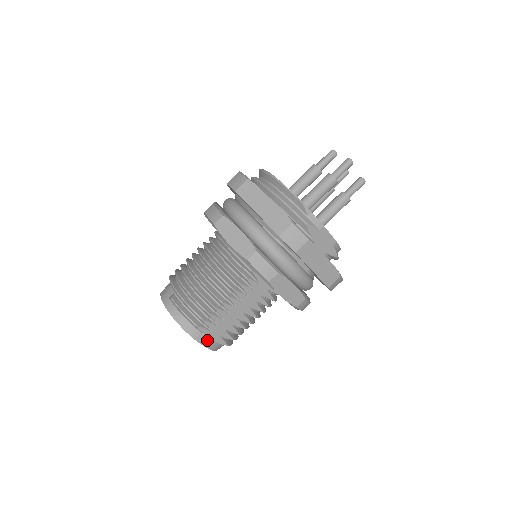
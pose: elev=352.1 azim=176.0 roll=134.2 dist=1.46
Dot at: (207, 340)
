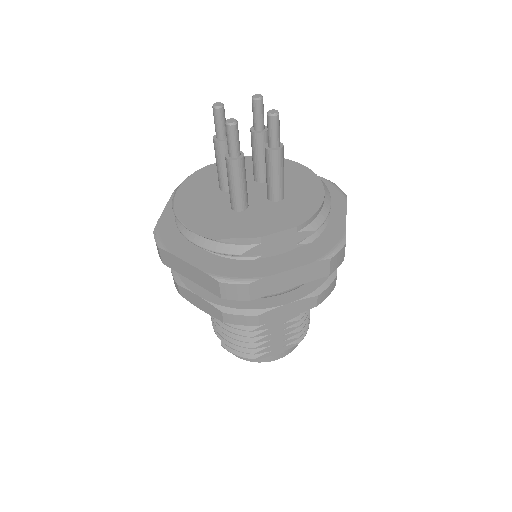
Dot at: (276, 355)
